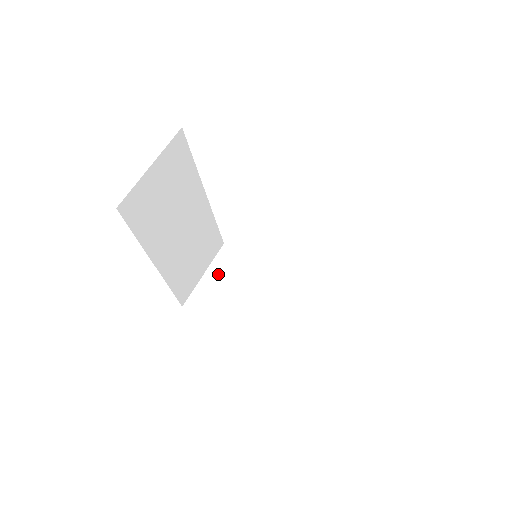
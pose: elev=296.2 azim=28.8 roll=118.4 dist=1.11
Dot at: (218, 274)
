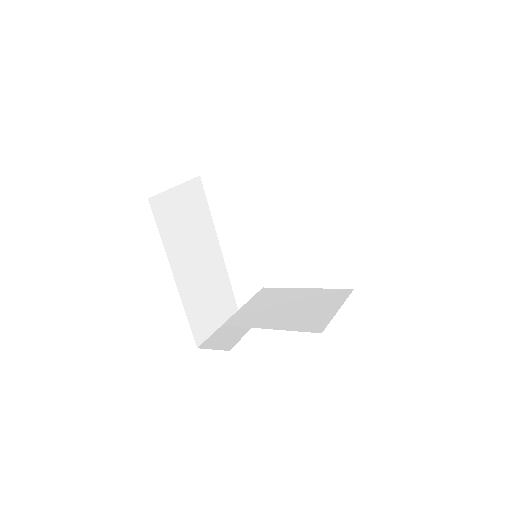
Dot at: occluded
